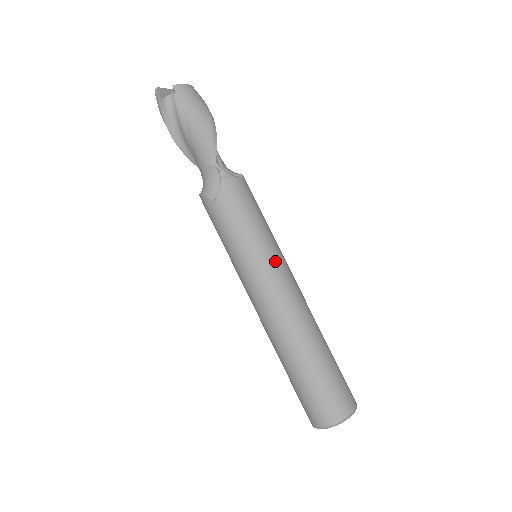
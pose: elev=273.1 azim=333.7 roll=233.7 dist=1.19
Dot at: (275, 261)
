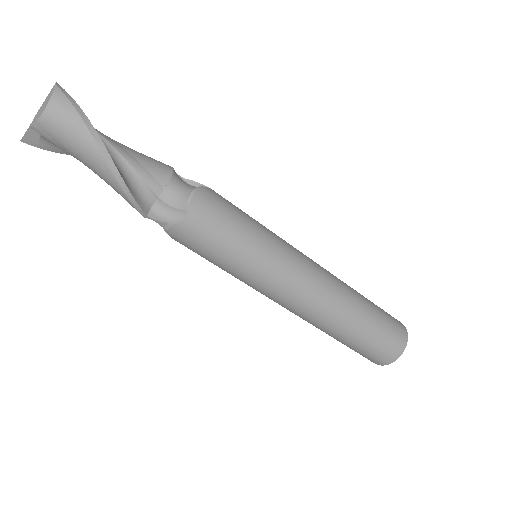
Dot at: (268, 284)
